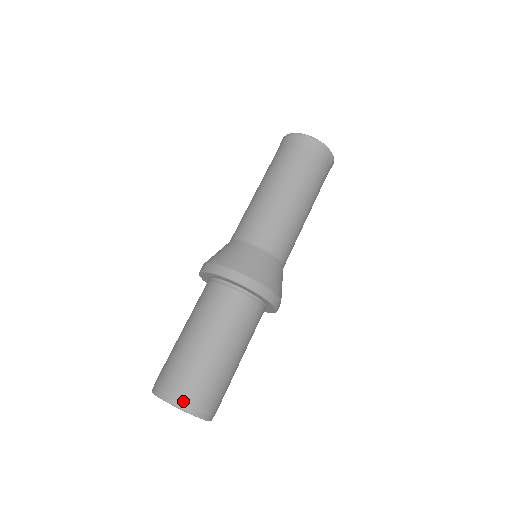
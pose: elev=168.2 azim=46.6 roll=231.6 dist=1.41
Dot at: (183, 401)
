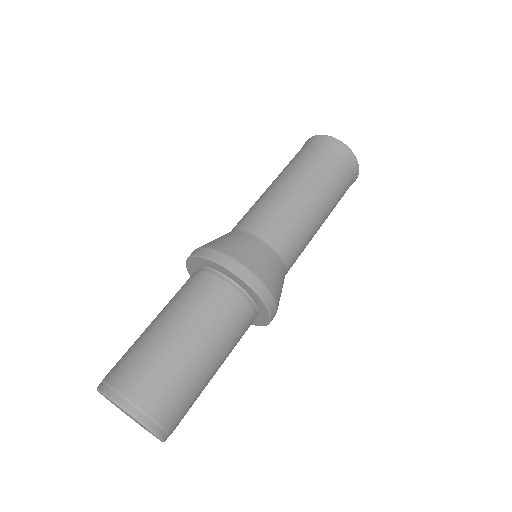
Dot at: (144, 411)
